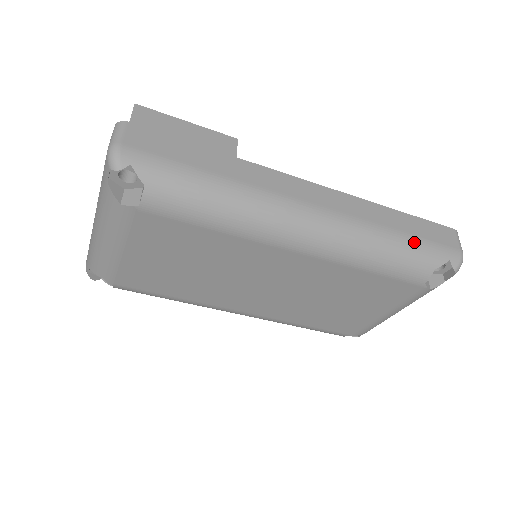
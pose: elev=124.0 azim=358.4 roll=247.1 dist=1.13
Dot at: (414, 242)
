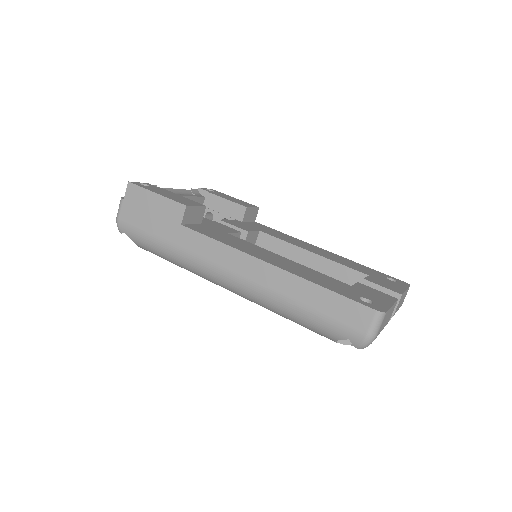
Dot at: (312, 316)
